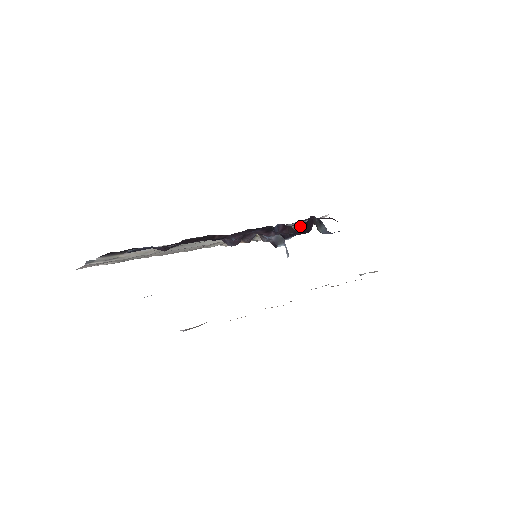
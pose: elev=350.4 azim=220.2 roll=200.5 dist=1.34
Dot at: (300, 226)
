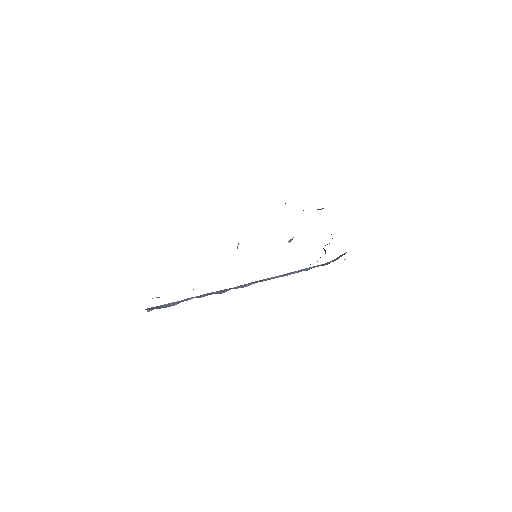
Dot at: occluded
